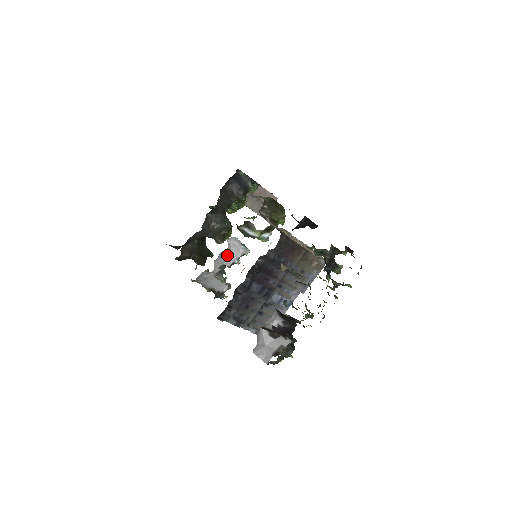
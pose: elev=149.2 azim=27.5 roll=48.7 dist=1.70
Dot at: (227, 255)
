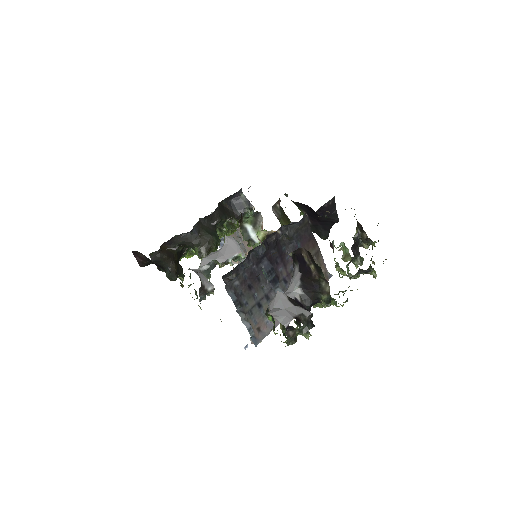
Dot at: (221, 252)
